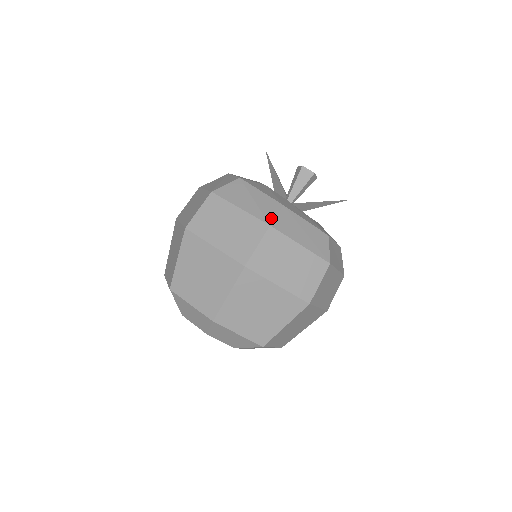
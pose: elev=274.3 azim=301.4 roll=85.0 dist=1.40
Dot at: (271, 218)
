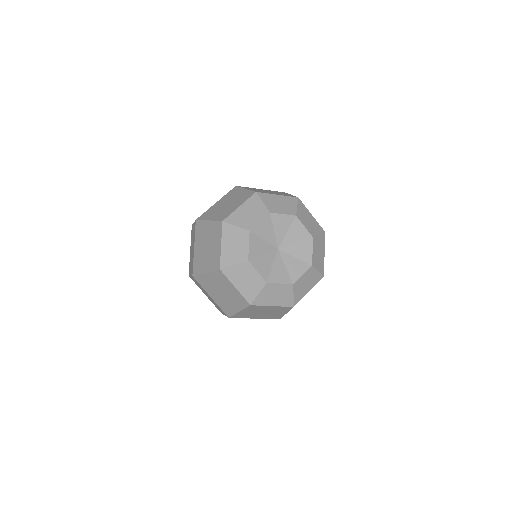
Dot at: occluded
